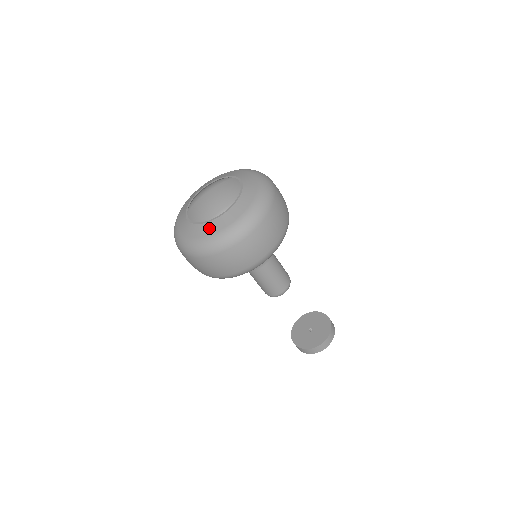
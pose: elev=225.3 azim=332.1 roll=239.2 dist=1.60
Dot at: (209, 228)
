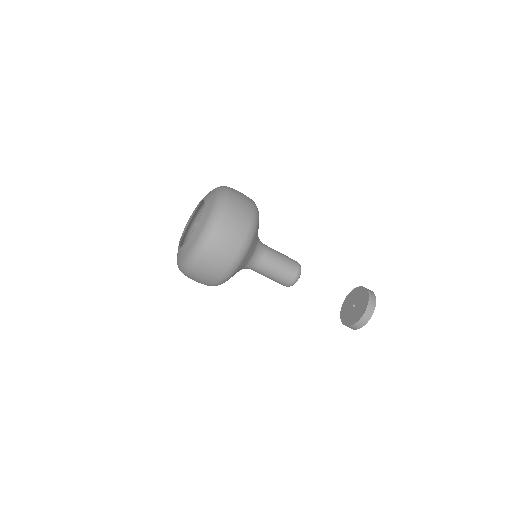
Dot at: (184, 250)
